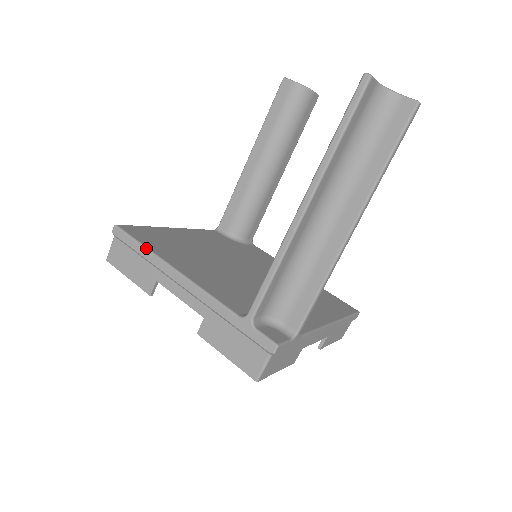
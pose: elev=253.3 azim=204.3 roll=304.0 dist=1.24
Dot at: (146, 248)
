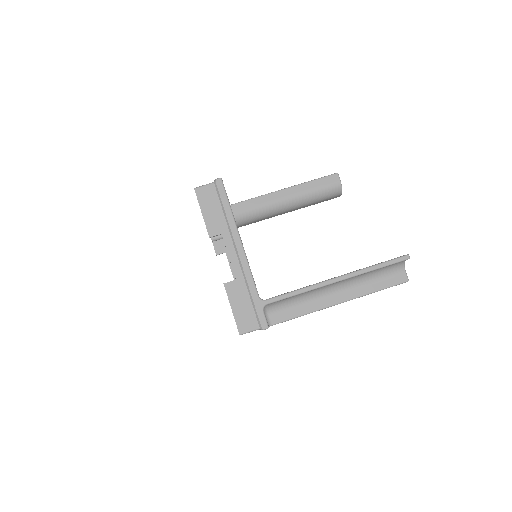
Dot at: (232, 212)
